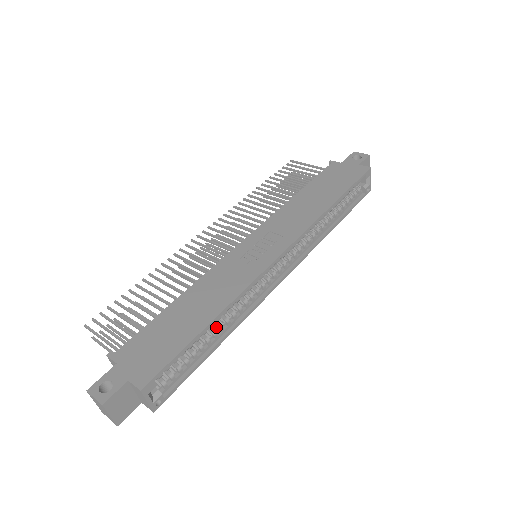
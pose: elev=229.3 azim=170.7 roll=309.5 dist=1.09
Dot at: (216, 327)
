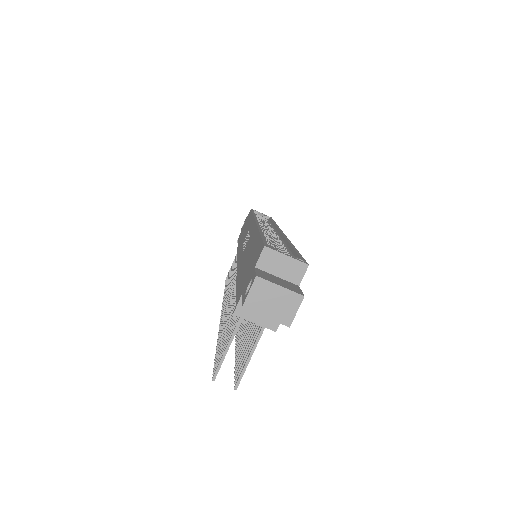
Dot at: (276, 247)
